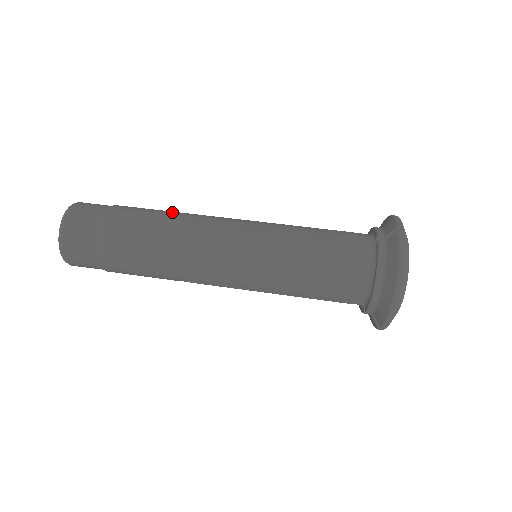
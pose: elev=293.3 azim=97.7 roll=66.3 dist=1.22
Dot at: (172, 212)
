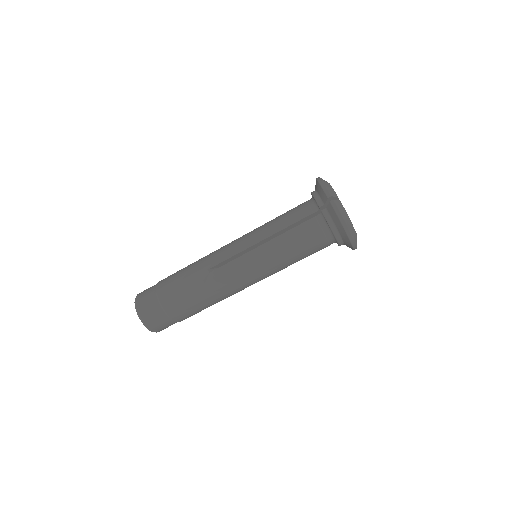
Dot at: (192, 270)
